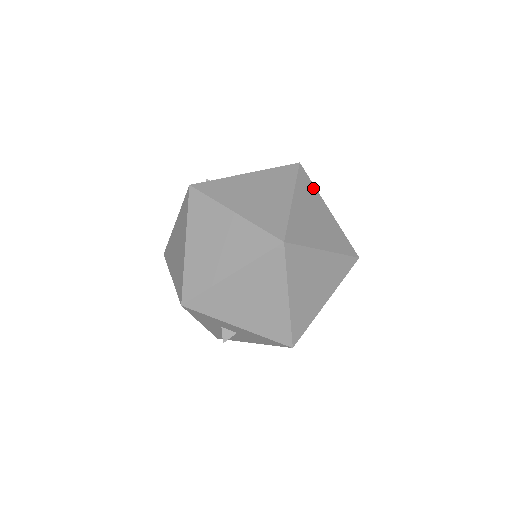
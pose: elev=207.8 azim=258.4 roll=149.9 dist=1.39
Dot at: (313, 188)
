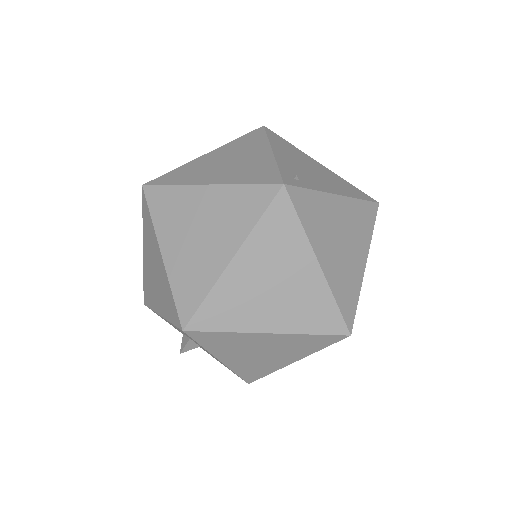
Dot at: occluded
